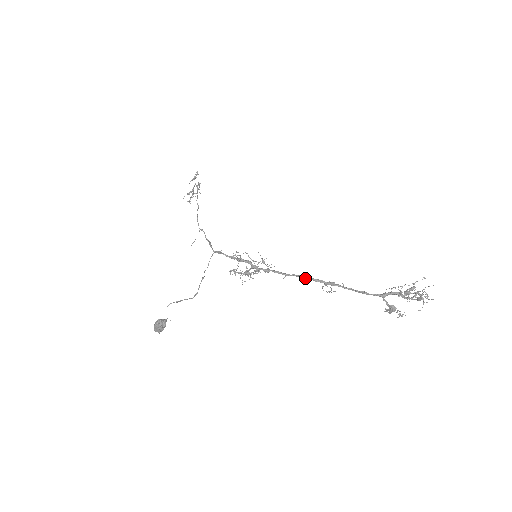
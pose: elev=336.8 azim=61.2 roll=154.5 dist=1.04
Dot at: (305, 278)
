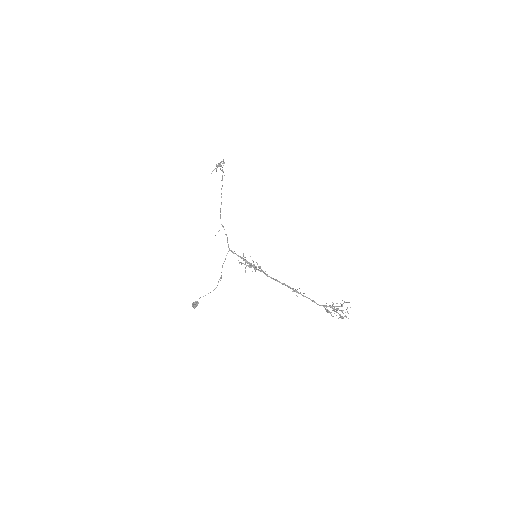
Dot at: (282, 284)
